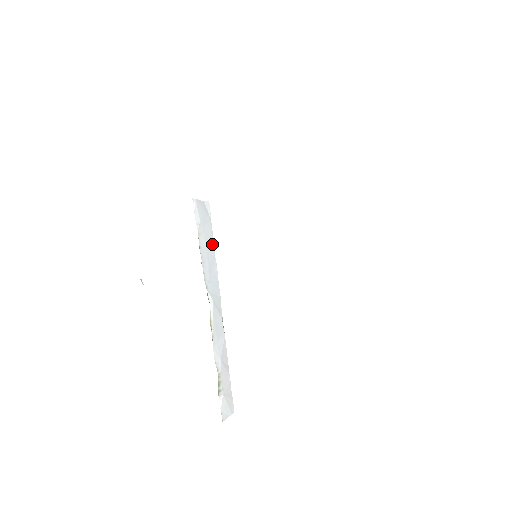
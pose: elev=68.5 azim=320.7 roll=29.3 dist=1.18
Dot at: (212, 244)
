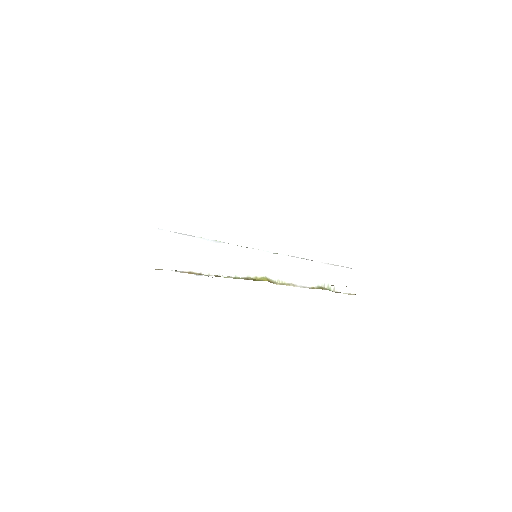
Dot at: (206, 244)
